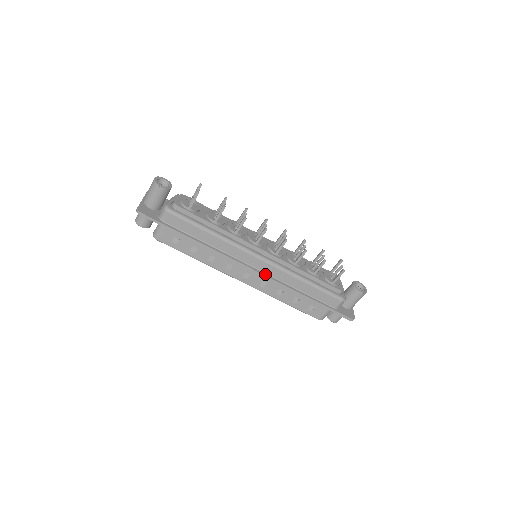
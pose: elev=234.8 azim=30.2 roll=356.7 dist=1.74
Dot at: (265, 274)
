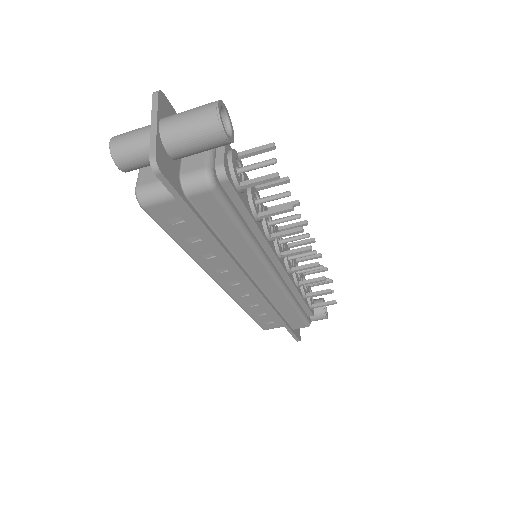
Dot at: (262, 292)
